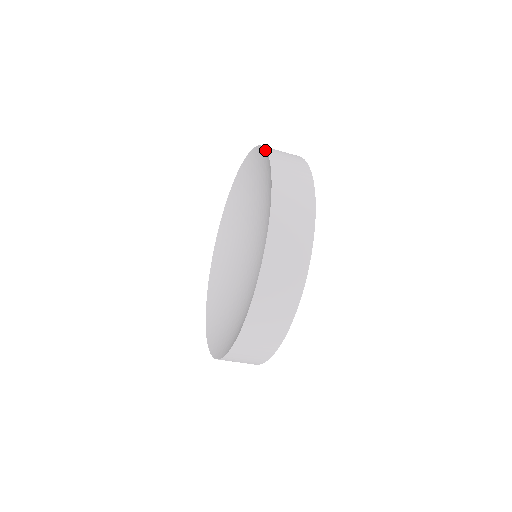
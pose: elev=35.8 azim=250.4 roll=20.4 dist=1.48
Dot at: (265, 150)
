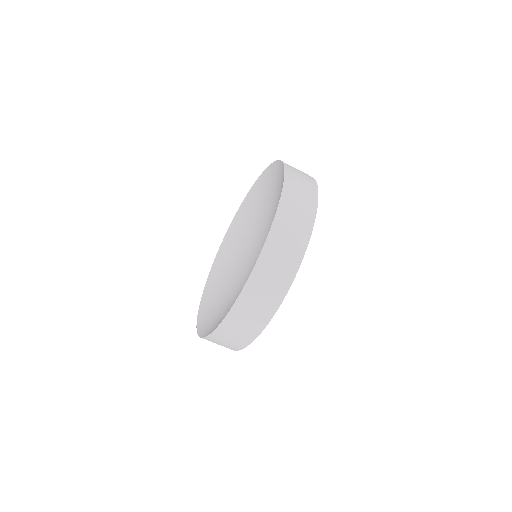
Dot at: (283, 182)
